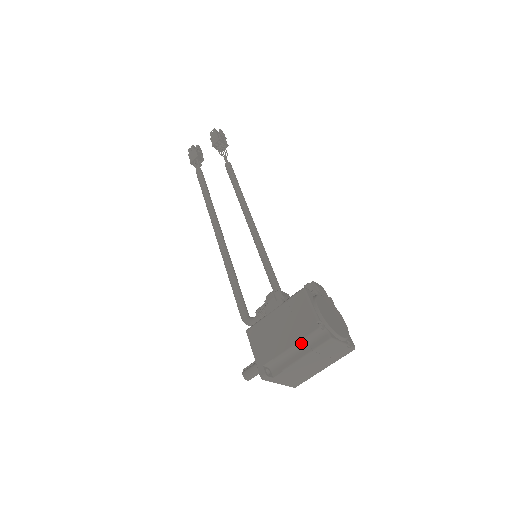
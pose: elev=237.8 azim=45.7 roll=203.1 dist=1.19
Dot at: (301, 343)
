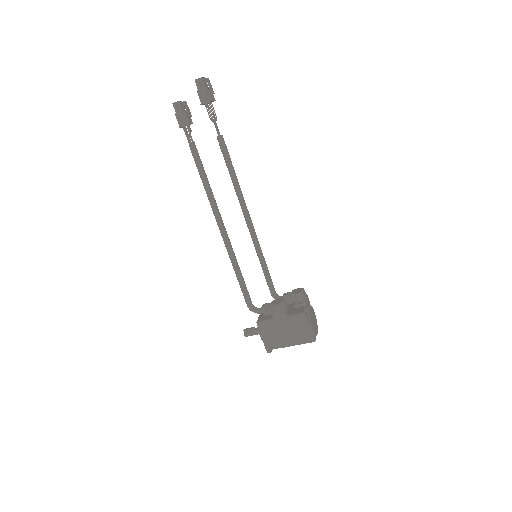
Dot at: (297, 341)
